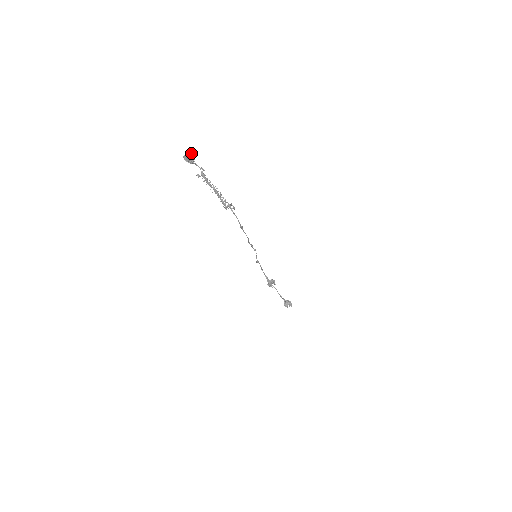
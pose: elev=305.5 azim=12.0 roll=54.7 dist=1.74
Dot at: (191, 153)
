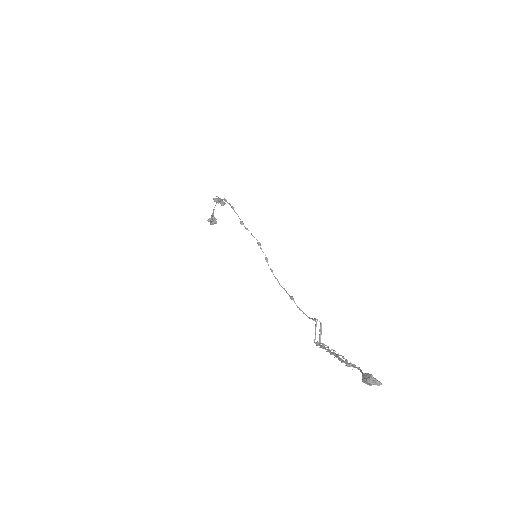
Dot at: (378, 385)
